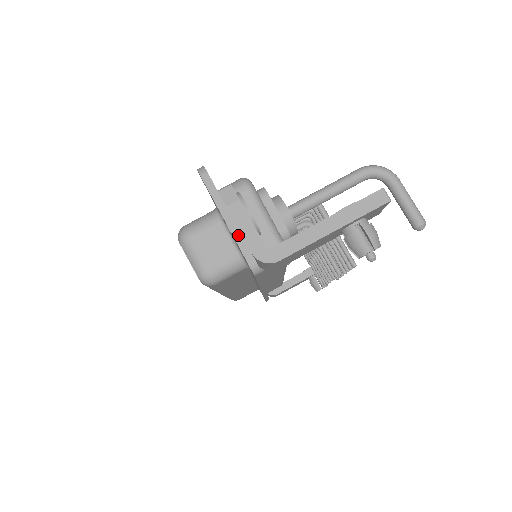
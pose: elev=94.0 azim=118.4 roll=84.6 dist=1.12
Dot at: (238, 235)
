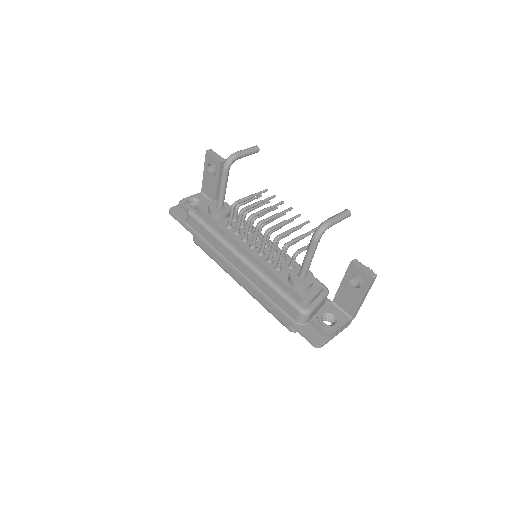
Dot at: occluded
